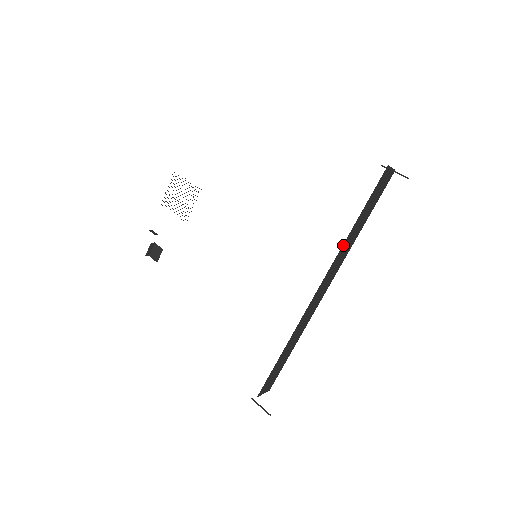
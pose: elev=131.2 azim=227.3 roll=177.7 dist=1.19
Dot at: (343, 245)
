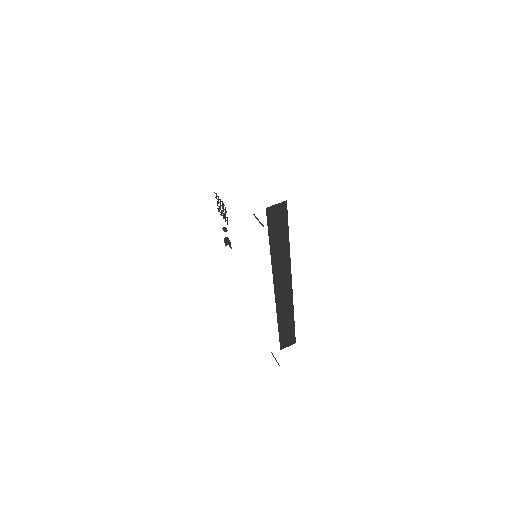
Dot at: (272, 261)
